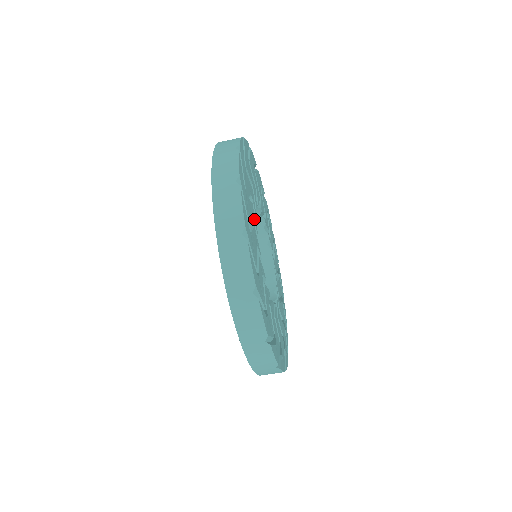
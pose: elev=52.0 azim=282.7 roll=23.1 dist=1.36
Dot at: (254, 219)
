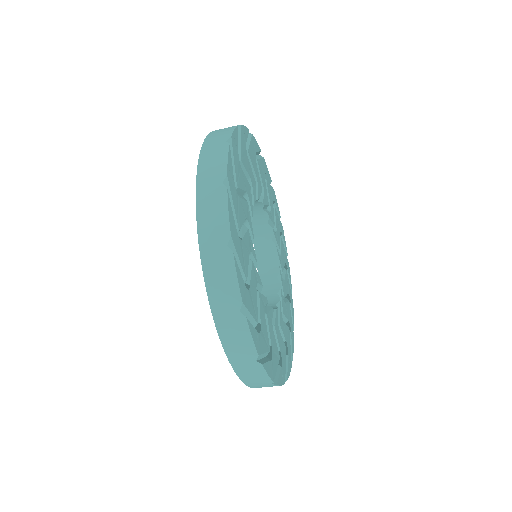
Dot at: (257, 278)
